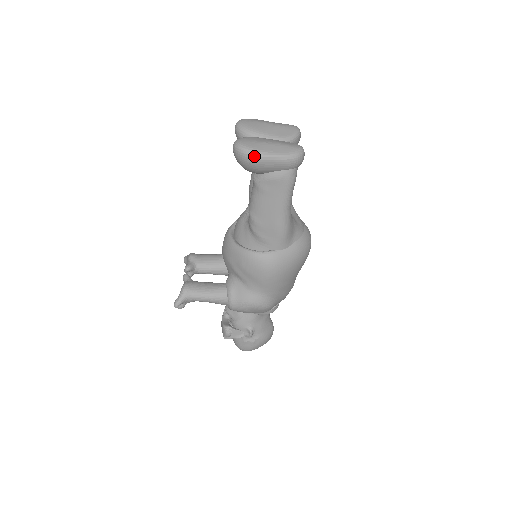
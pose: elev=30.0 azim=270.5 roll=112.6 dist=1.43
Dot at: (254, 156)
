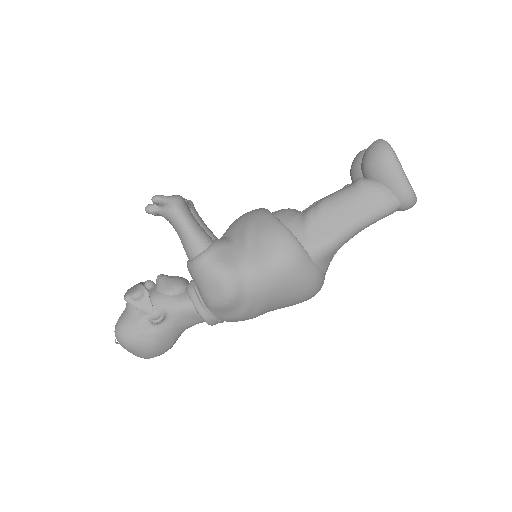
Dot at: (394, 156)
